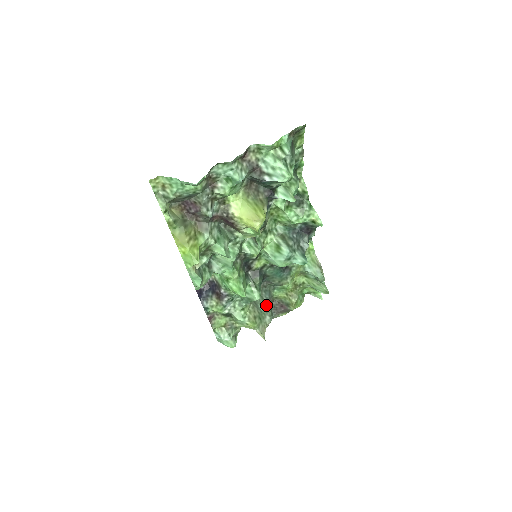
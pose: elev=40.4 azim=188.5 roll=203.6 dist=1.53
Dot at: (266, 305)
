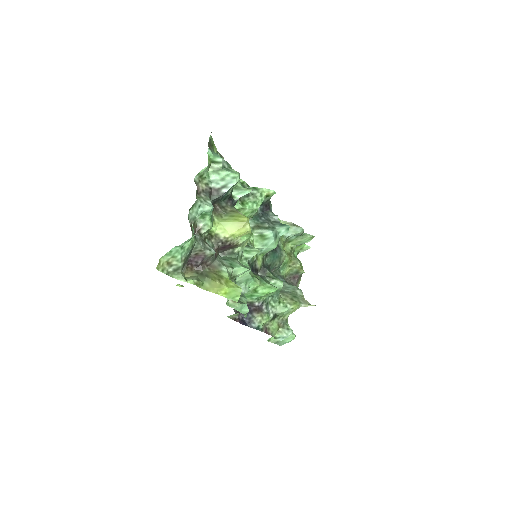
Dot at: (288, 285)
